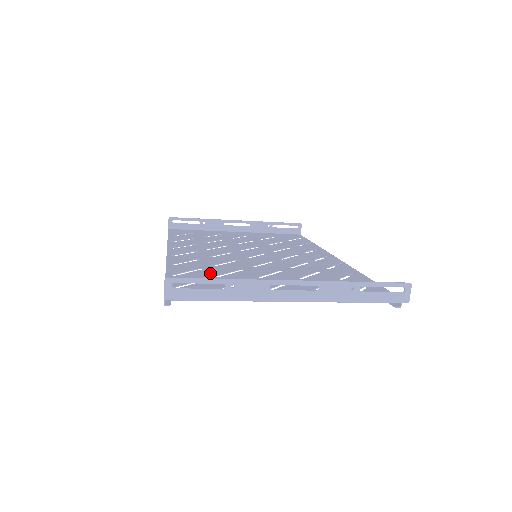
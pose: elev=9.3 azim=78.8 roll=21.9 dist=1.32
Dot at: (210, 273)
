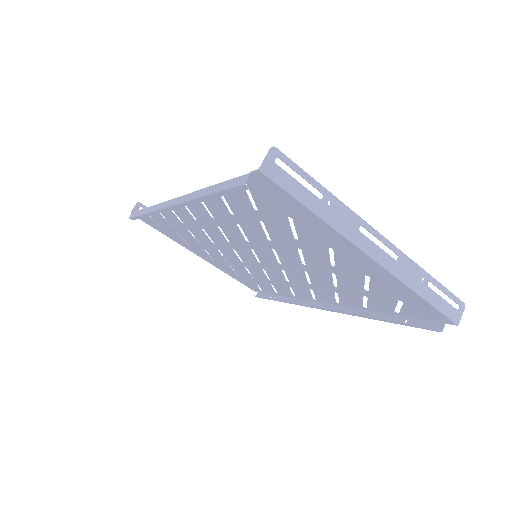
Dot at: (249, 217)
